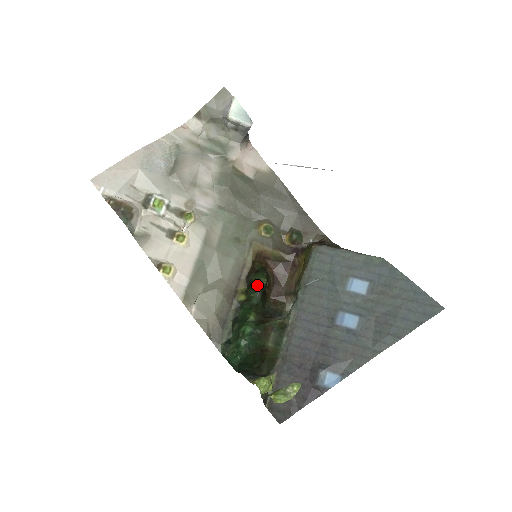
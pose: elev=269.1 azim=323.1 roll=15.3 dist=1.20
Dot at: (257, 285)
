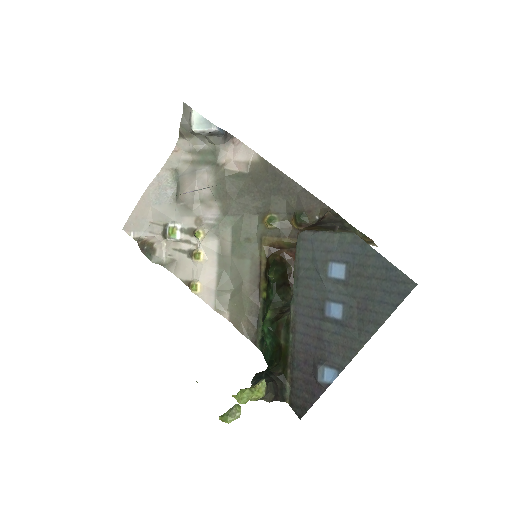
Dot at: (270, 281)
